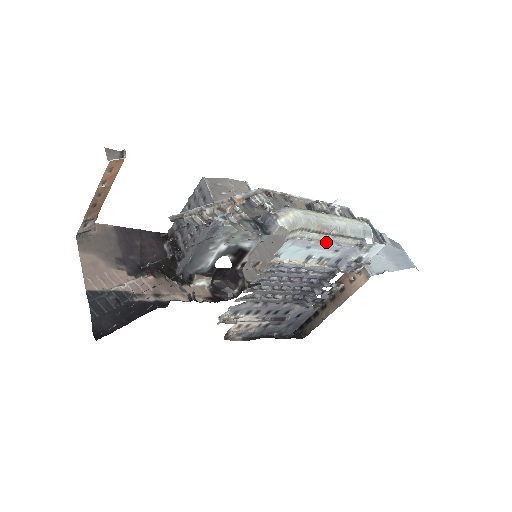
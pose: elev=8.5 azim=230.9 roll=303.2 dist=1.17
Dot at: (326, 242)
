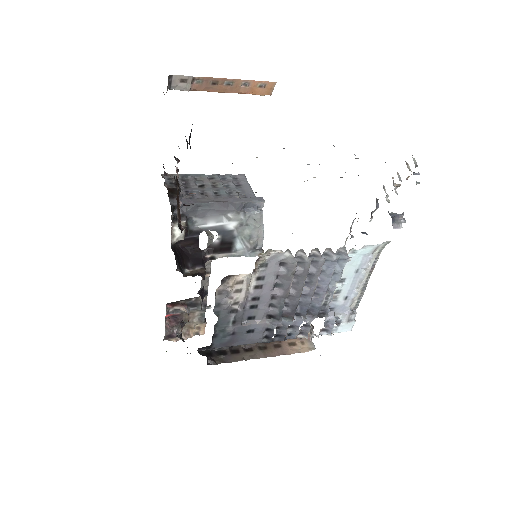
Dot at: (363, 281)
